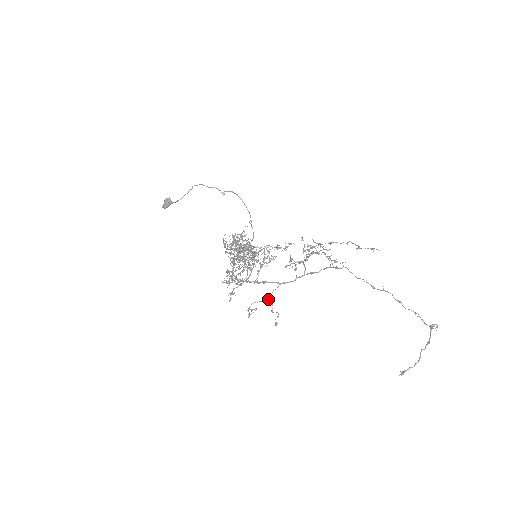
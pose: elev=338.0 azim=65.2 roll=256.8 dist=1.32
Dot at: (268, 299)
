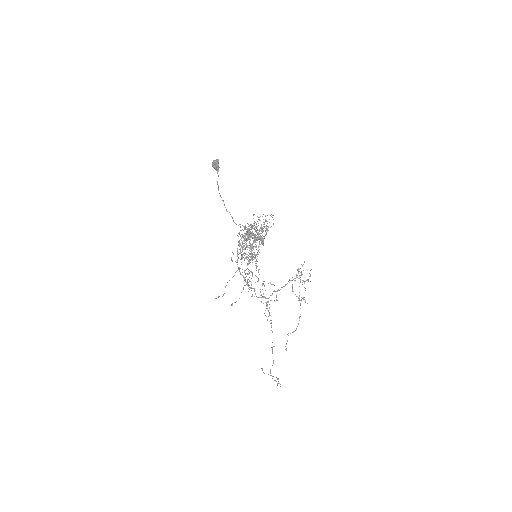
Dot at: occluded
